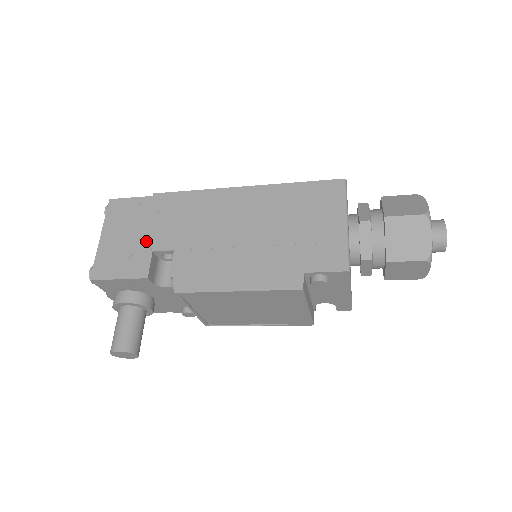
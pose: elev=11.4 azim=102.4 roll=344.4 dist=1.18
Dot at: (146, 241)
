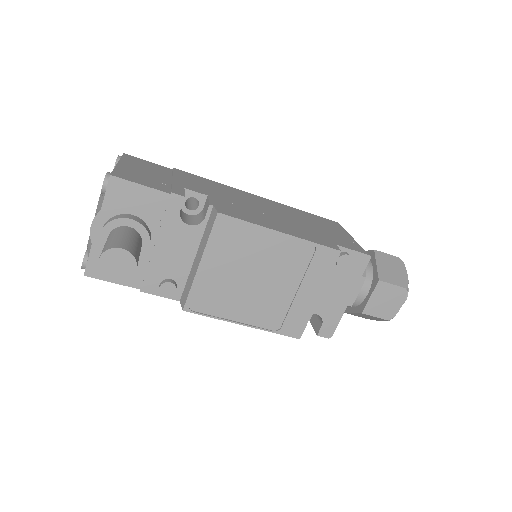
Dot at: (175, 181)
